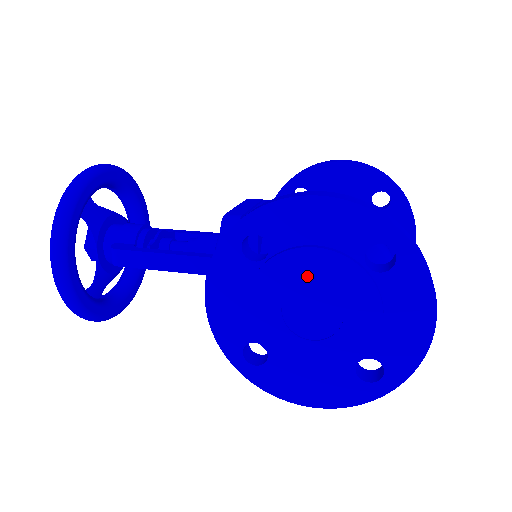
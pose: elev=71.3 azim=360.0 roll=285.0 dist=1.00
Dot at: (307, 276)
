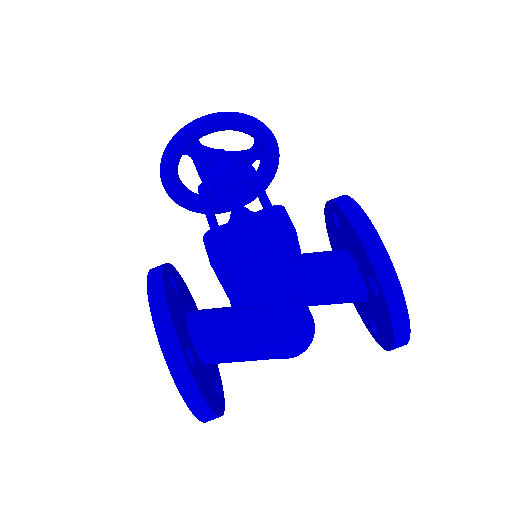
Dot at: occluded
